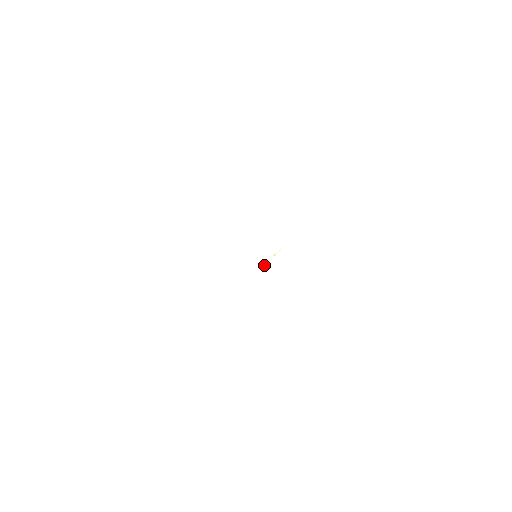
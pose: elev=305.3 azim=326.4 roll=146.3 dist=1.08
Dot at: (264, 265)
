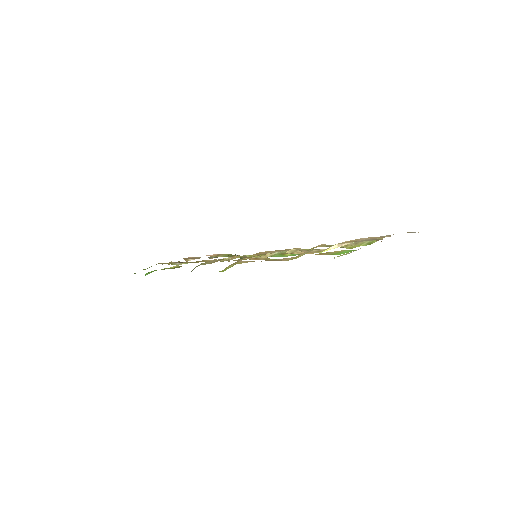
Dot at: occluded
